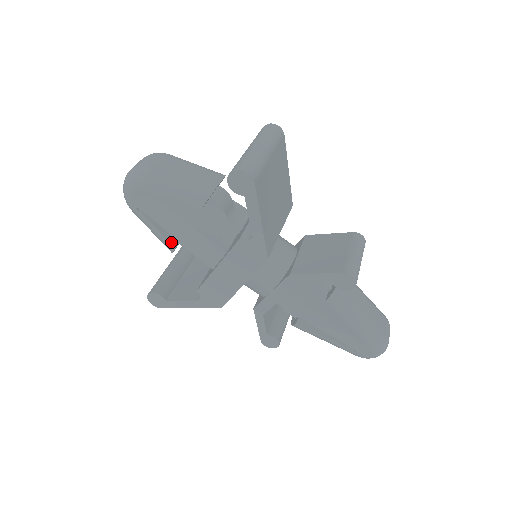
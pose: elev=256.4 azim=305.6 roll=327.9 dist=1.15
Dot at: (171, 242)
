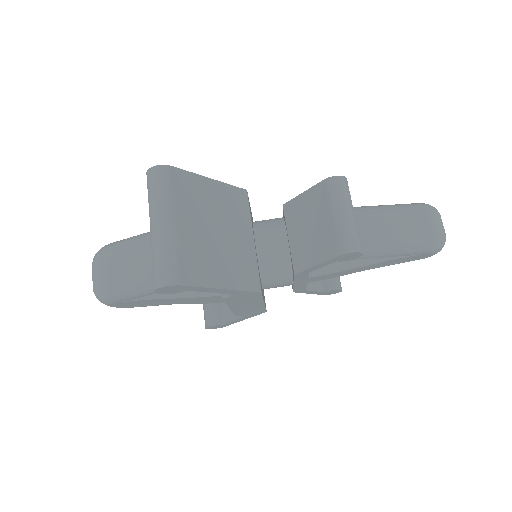
Dot at: occluded
